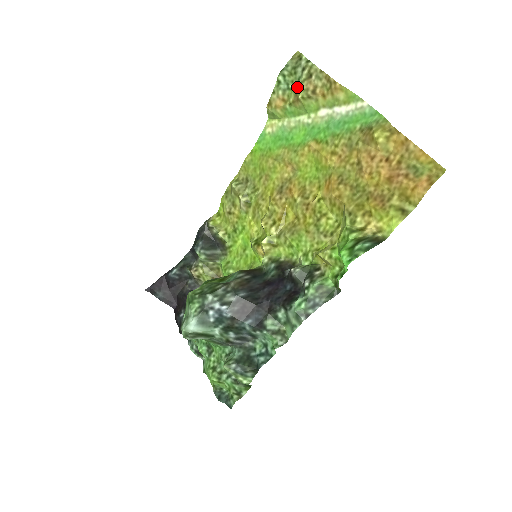
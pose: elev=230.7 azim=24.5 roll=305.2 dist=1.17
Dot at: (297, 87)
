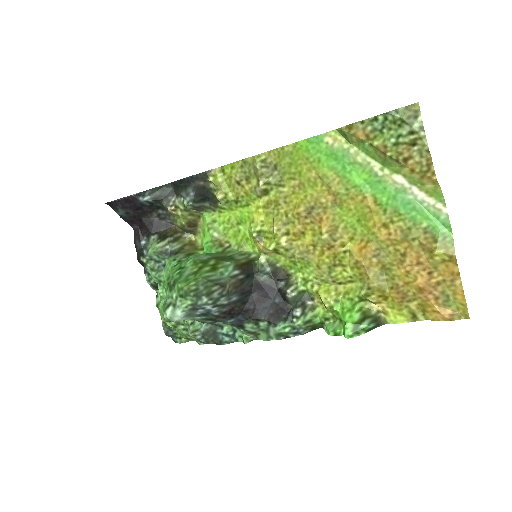
Dot at: (392, 141)
